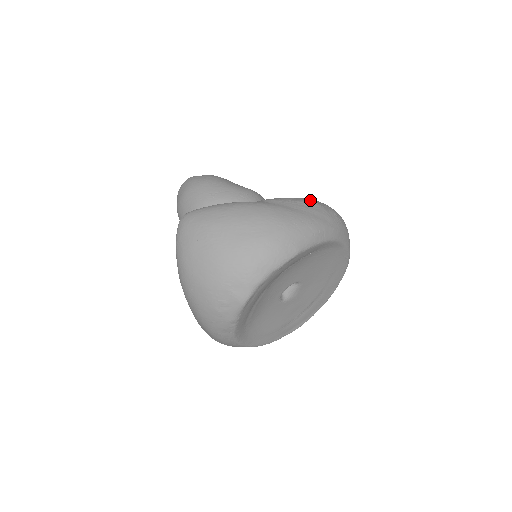
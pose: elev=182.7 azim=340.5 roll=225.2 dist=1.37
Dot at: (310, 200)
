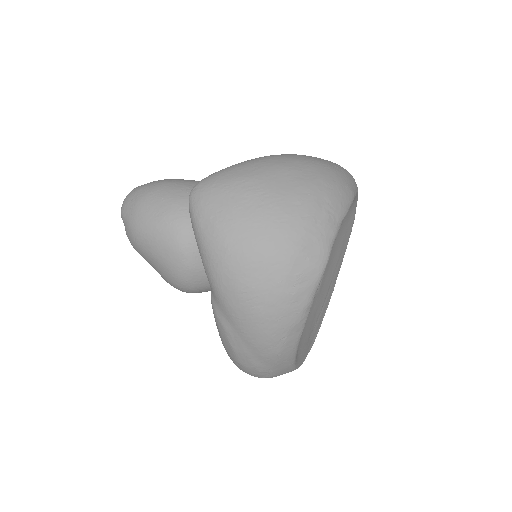
Dot at: occluded
